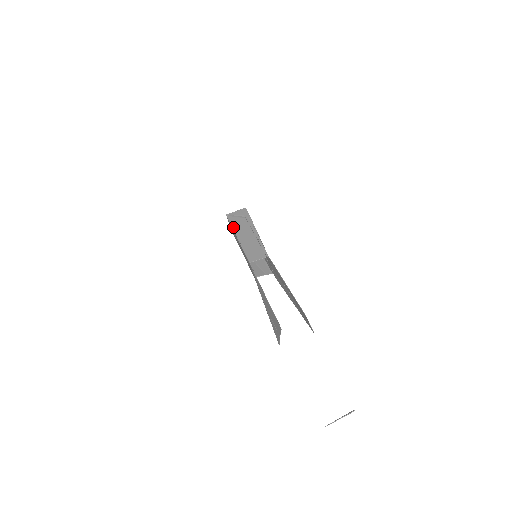
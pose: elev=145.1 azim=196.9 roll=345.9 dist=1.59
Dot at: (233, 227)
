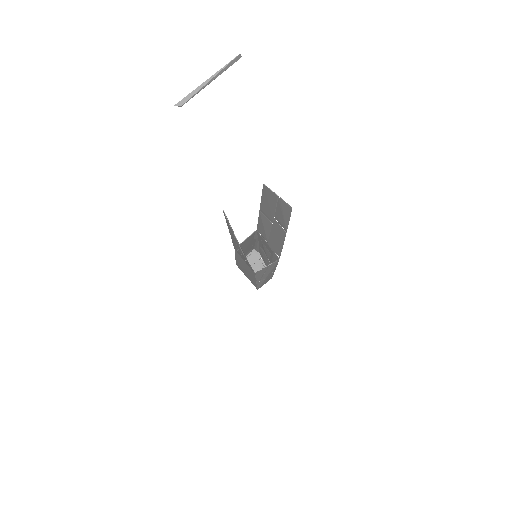
Dot at: occluded
